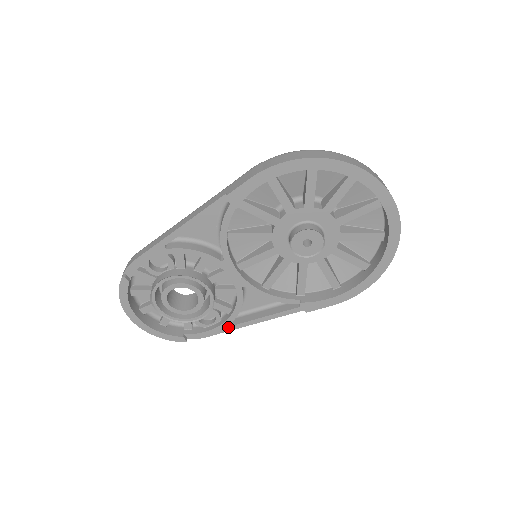
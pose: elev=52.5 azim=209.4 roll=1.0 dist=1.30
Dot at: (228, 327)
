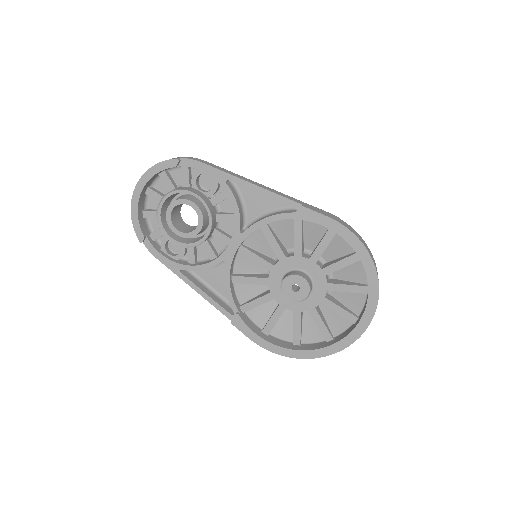
Dot at: (177, 269)
